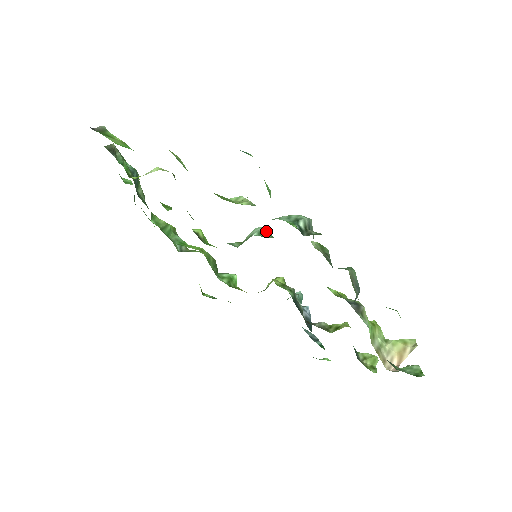
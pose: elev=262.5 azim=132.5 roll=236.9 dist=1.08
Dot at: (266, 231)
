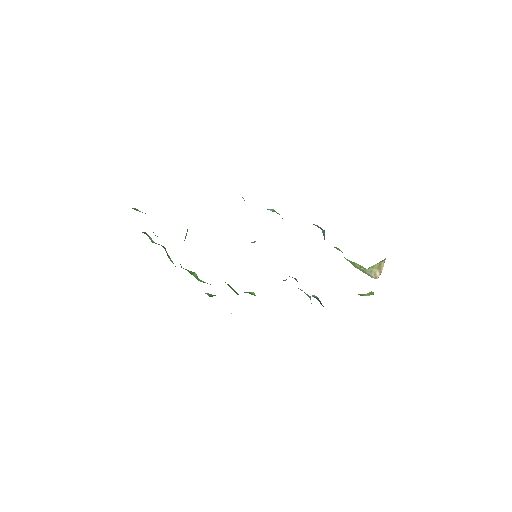
Dot at: occluded
